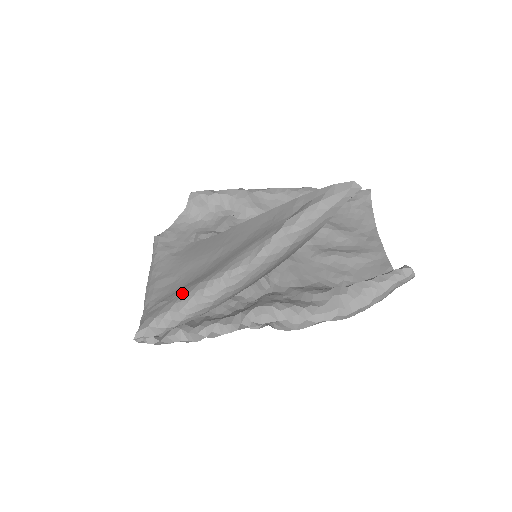
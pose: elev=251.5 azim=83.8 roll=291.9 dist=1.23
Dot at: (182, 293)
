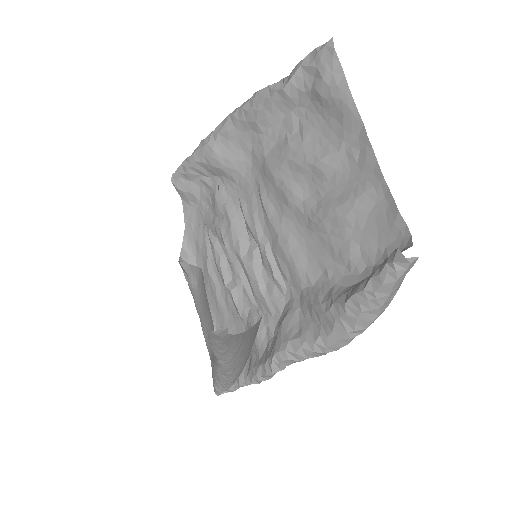
Dot at: occluded
